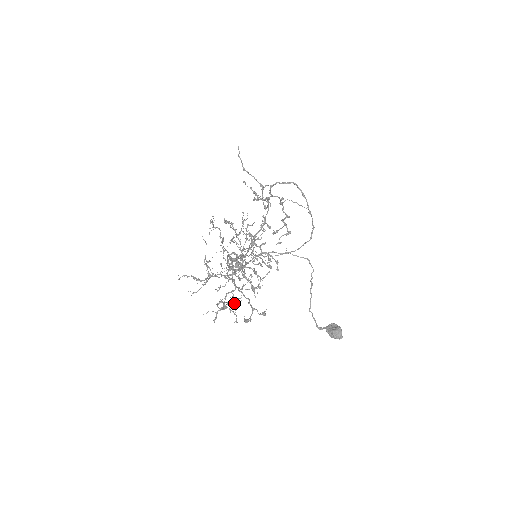
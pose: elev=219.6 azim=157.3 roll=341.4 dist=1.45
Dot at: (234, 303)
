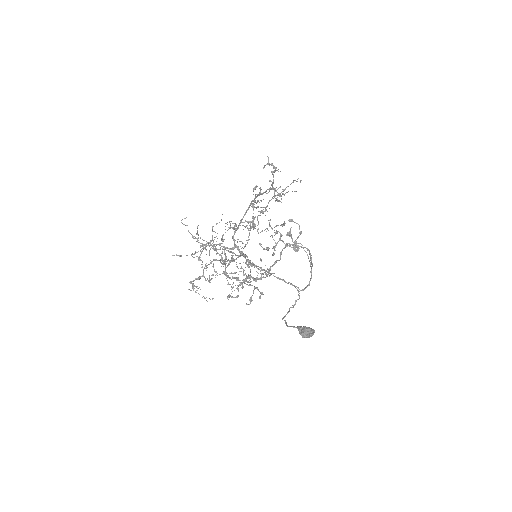
Dot at: (222, 259)
